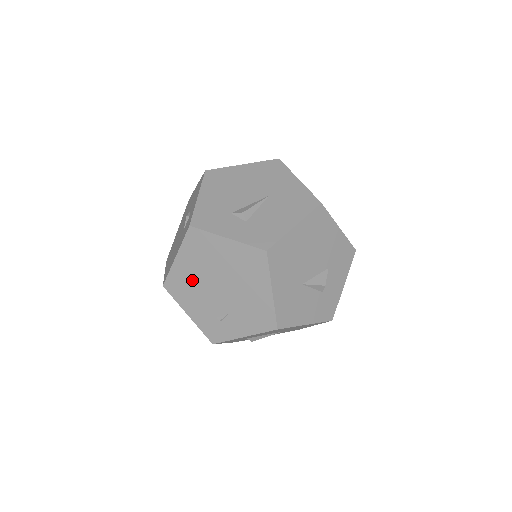
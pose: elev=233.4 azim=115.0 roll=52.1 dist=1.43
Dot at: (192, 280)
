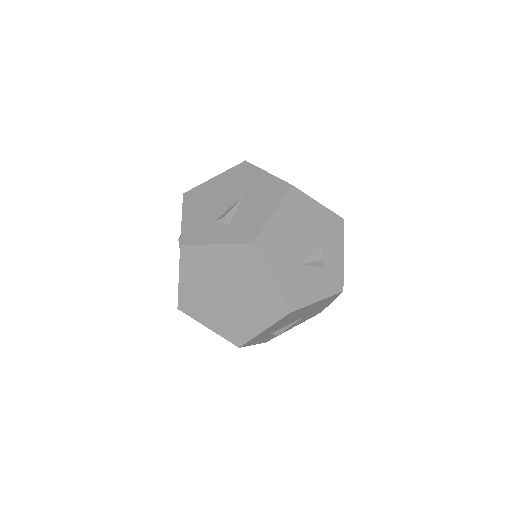
Dot at: (200, 294)
